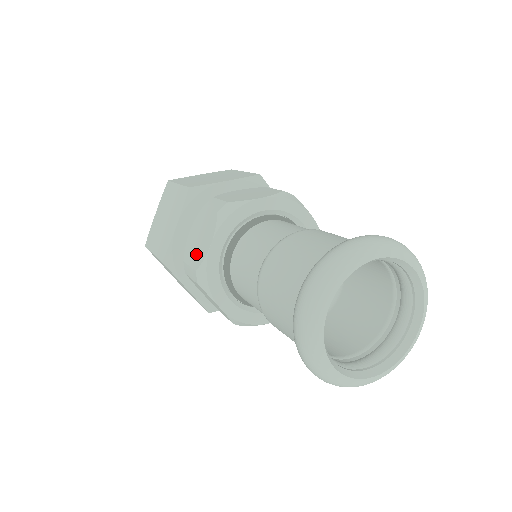
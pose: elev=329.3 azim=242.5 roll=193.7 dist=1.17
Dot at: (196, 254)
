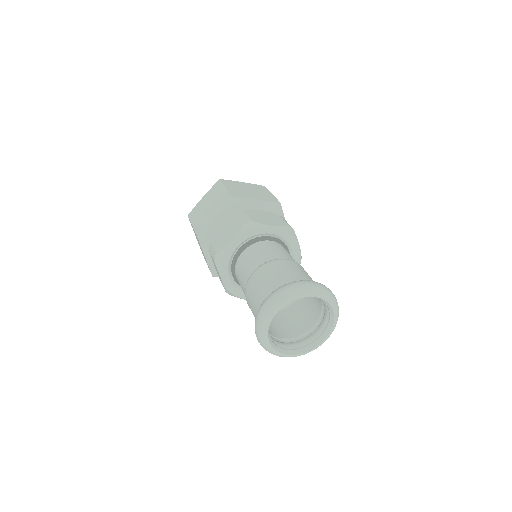
Dot at: (220, 243)
